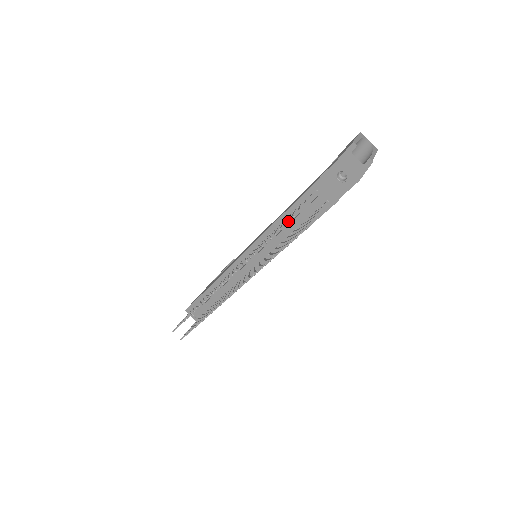
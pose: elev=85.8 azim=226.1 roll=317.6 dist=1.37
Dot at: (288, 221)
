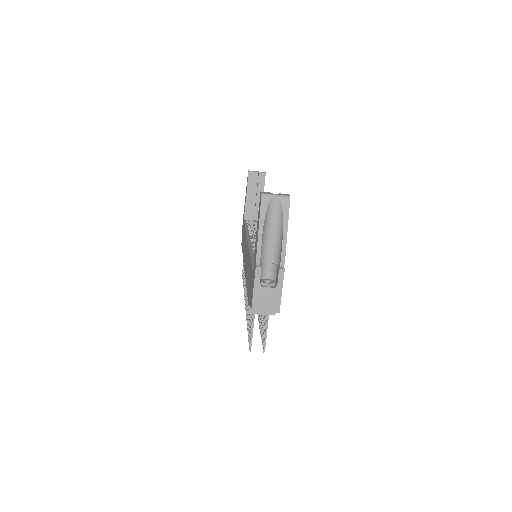
Dot at: occluded
